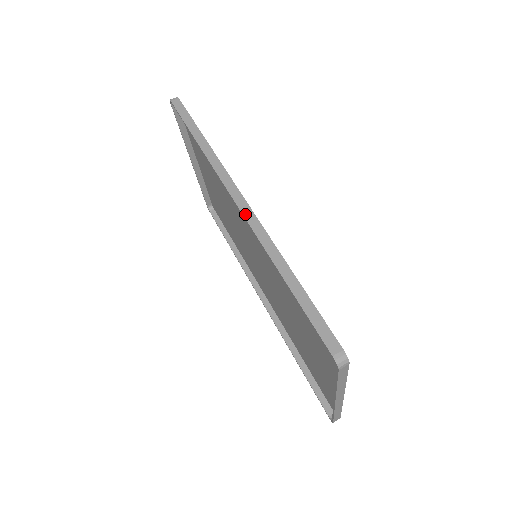
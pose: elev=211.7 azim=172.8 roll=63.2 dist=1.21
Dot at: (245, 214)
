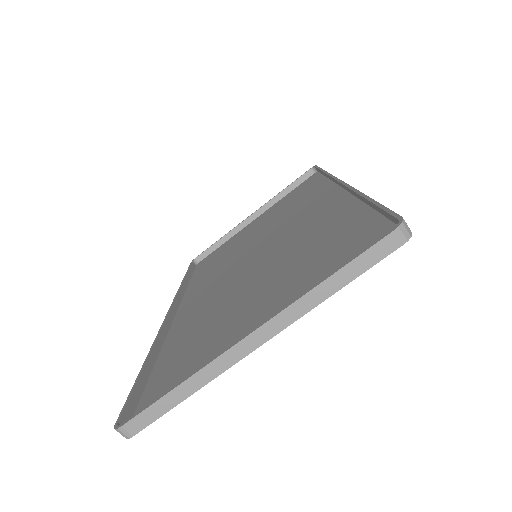
Dot at: occluded
